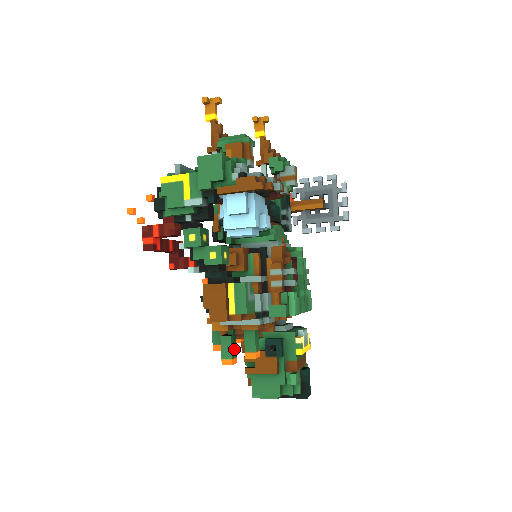
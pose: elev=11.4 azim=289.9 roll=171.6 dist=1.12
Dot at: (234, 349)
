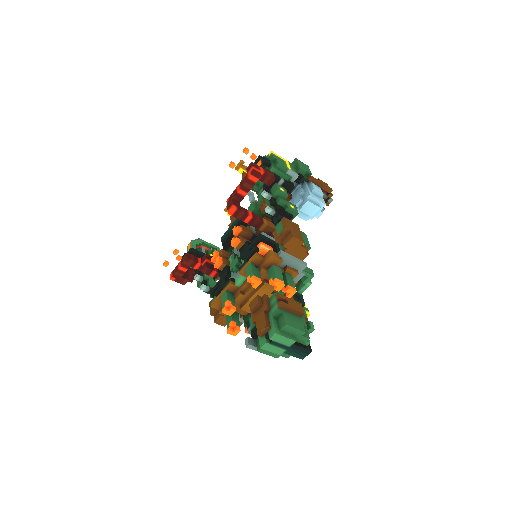
Dot at: occluded
